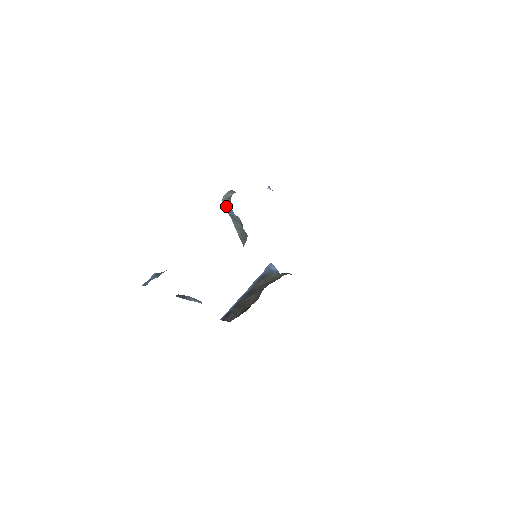
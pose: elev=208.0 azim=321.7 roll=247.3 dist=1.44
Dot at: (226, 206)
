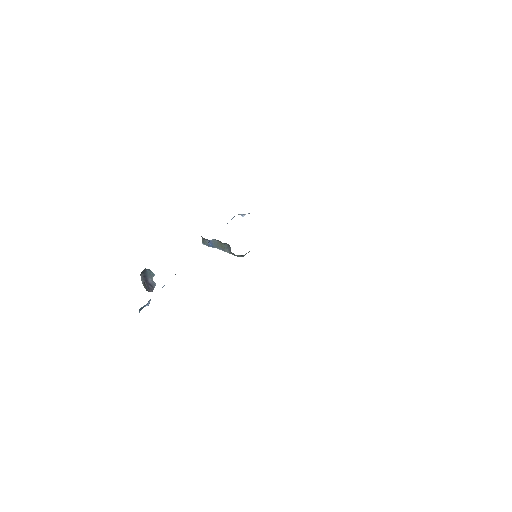
Dot at: (205, 243)
